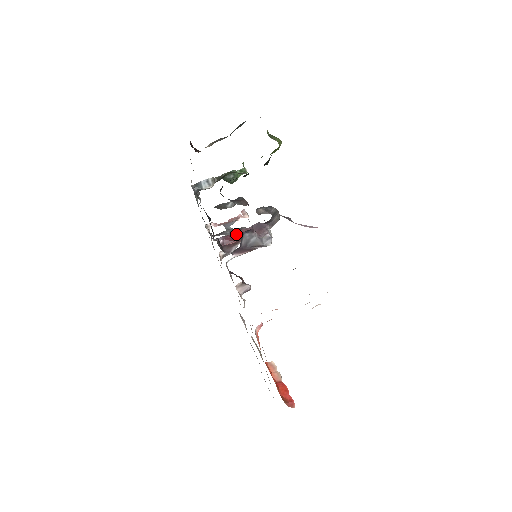
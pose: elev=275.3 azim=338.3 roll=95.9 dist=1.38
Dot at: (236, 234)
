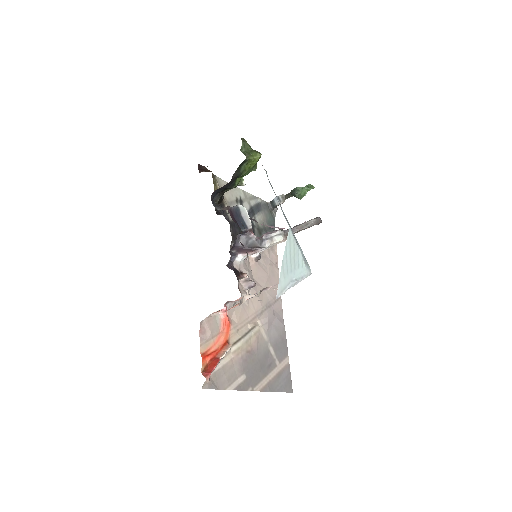
Dot at: occluded
